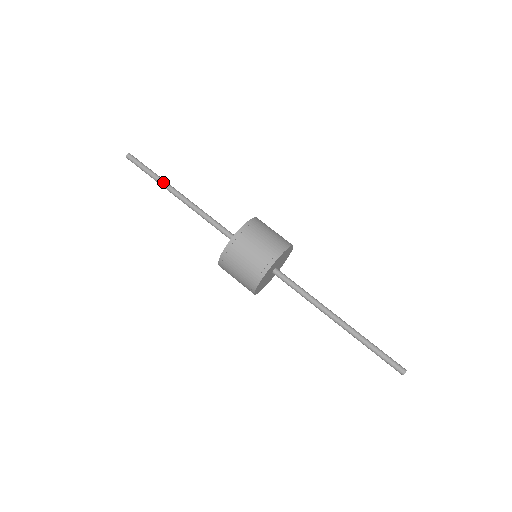
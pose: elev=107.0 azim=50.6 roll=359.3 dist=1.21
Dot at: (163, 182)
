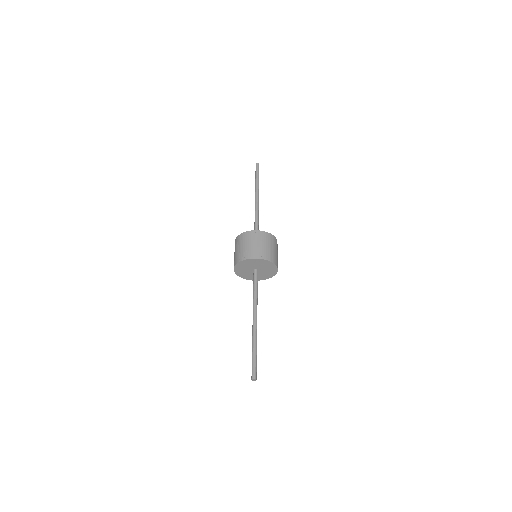
Dot at: (256, 187)
